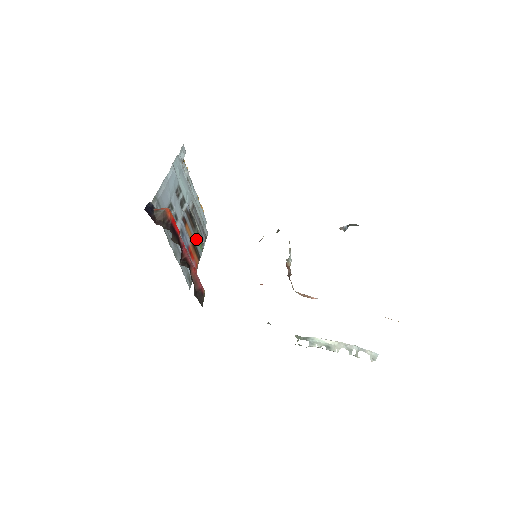
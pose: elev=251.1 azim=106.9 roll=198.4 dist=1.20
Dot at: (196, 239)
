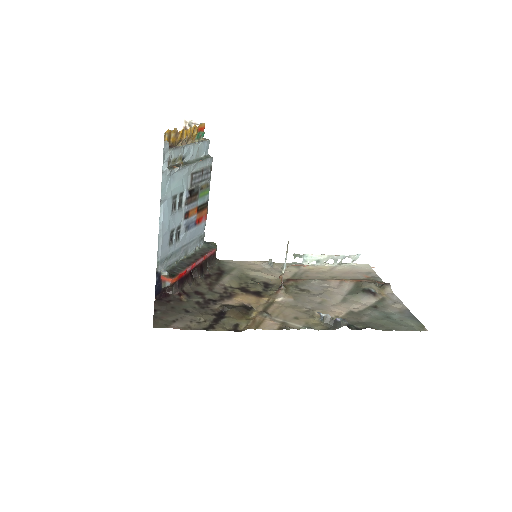
Dot at: (201, 198)
